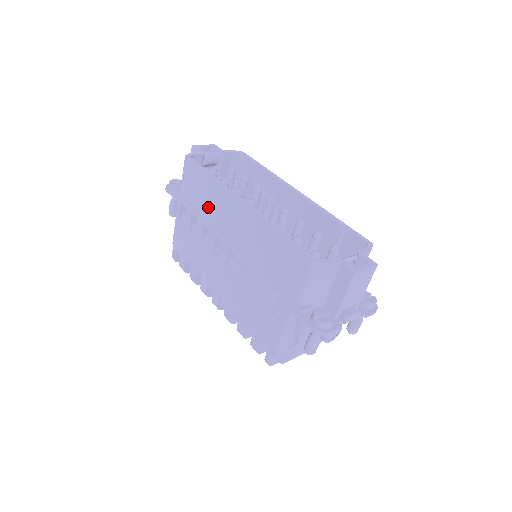
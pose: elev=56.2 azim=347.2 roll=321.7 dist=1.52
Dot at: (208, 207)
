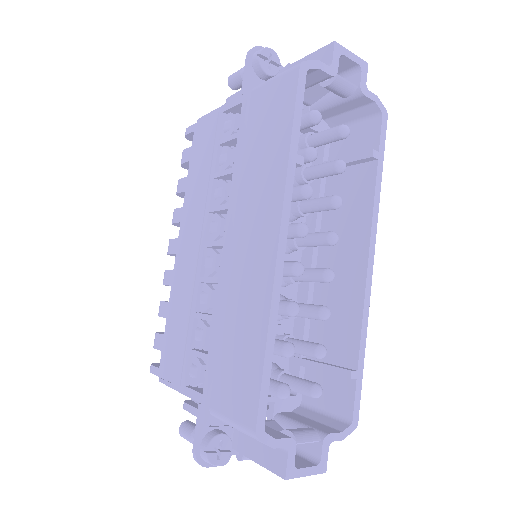
Dot at: (254, 168)
